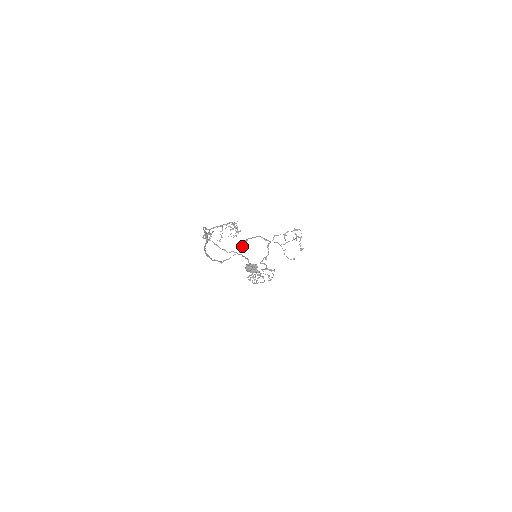
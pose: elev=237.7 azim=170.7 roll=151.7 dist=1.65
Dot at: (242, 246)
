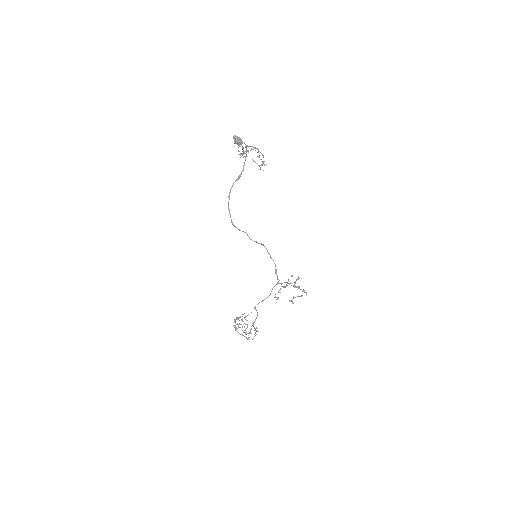
Dot at: (256, 241)
